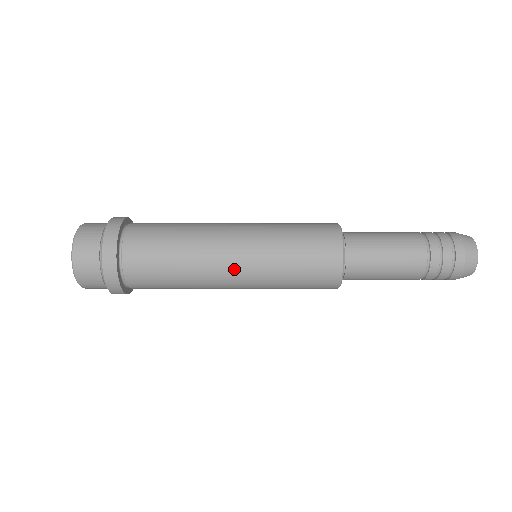
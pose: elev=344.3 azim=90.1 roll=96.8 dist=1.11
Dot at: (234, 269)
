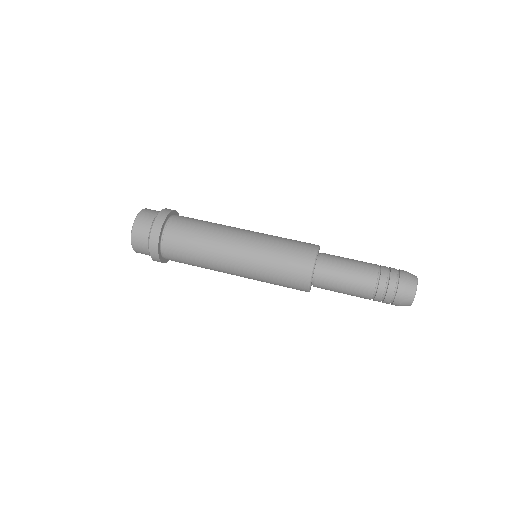
Dot at: (236, 275)
